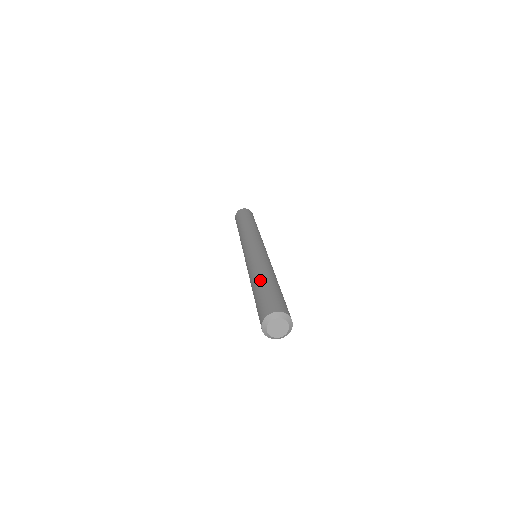
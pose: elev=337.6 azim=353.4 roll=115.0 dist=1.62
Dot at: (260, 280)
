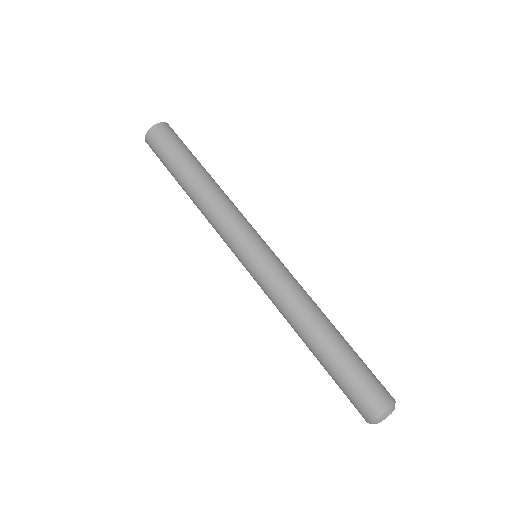
Dot at: (327, 341)
